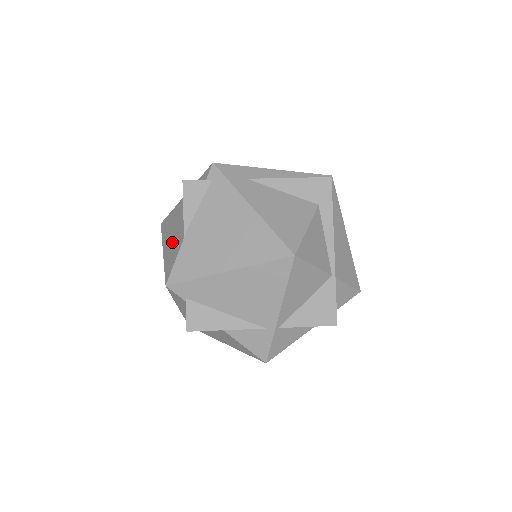
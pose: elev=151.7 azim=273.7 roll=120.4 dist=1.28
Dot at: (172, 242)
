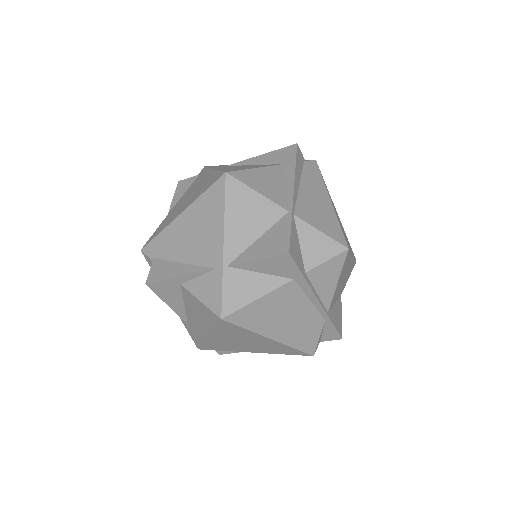
Dot at: occluded
